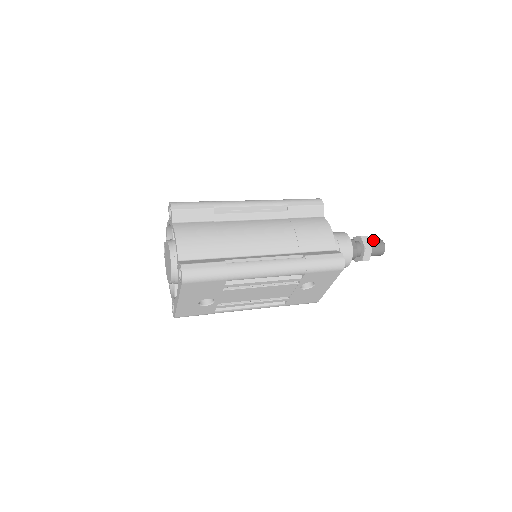
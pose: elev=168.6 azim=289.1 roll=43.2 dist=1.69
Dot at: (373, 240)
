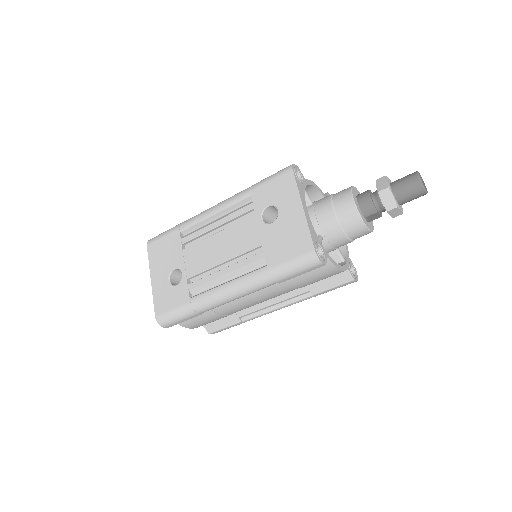
Dot at: occluded
